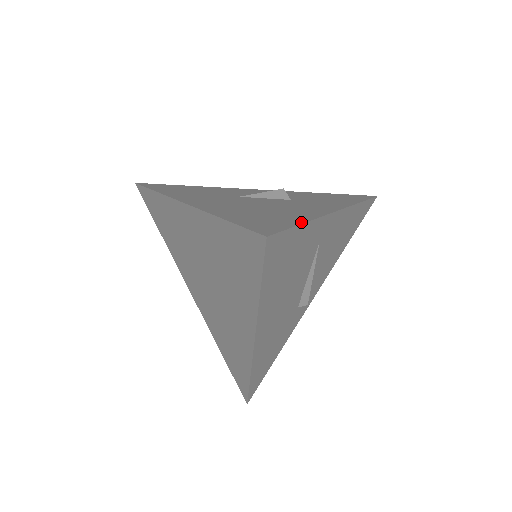
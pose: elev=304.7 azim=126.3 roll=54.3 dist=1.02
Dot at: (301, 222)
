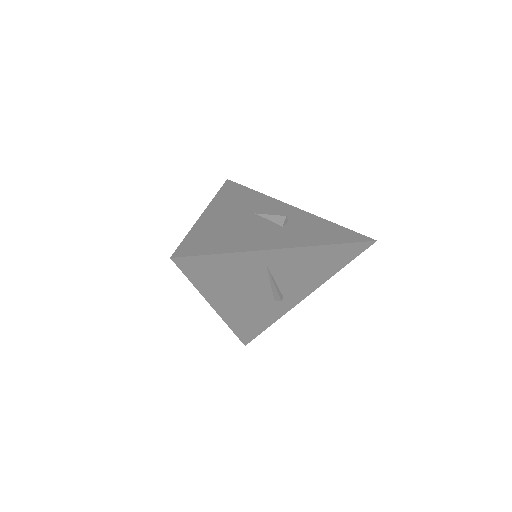
Dot at: (221, 252)
